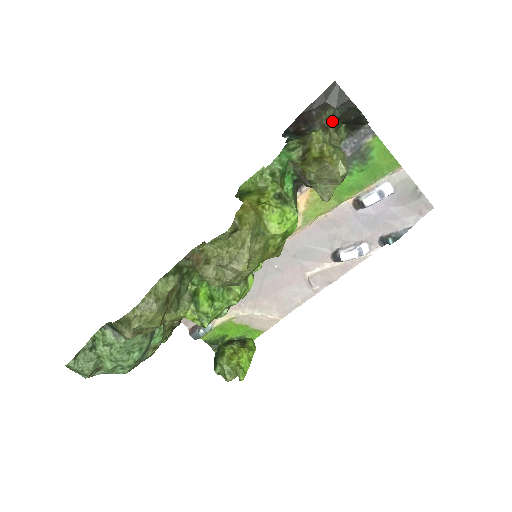
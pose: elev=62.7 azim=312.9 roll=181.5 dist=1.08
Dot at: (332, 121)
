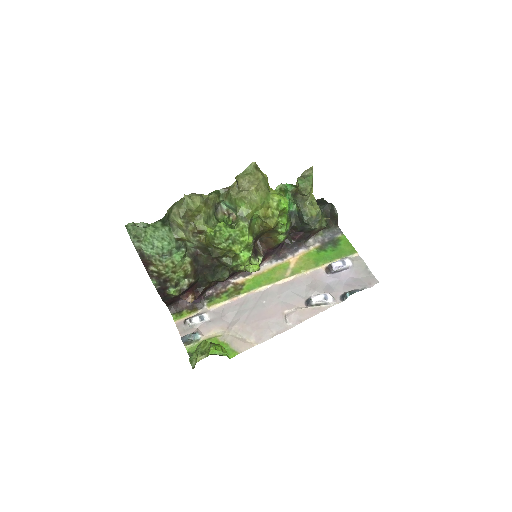
Dot at: occluded
